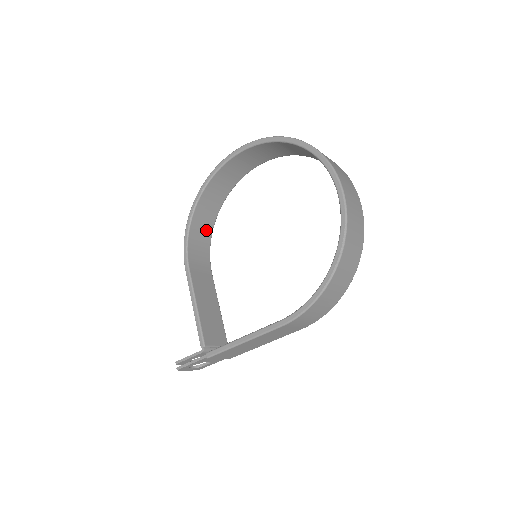
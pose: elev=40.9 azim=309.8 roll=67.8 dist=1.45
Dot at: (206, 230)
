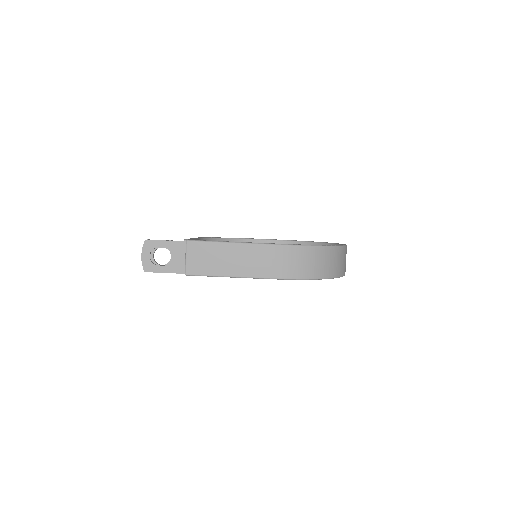
Dot at: occluded
